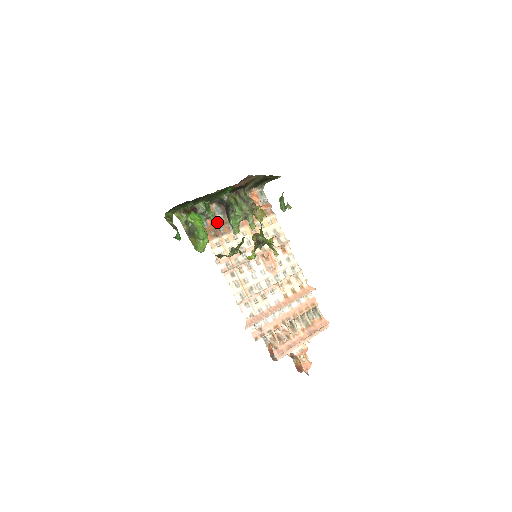
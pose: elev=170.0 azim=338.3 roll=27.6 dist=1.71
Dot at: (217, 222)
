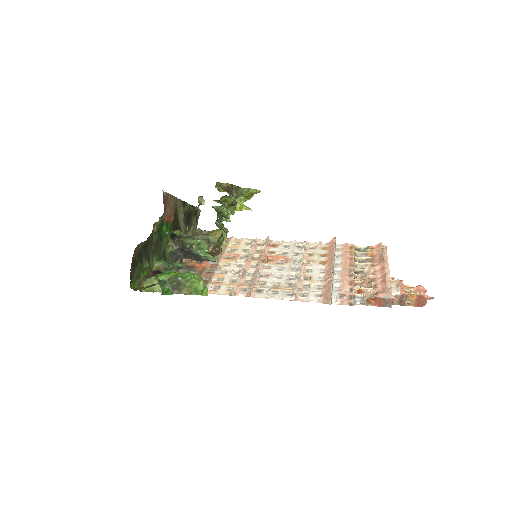
Dot at: occluded
